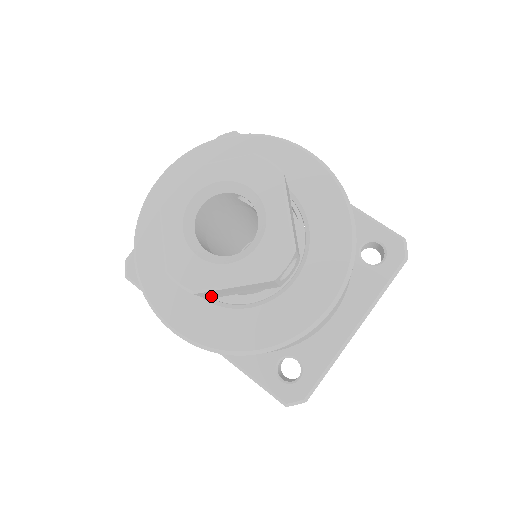
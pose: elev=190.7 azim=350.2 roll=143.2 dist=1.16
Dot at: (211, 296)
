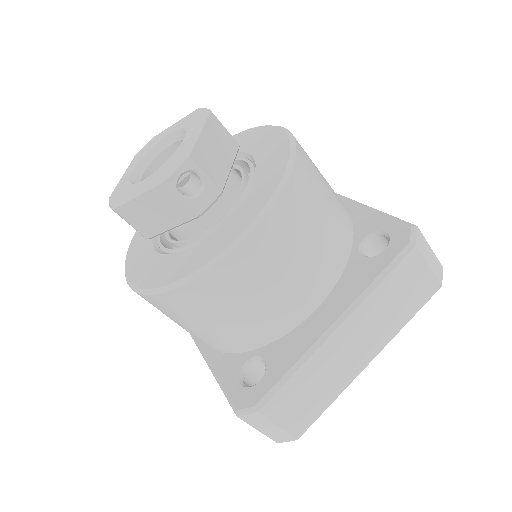
Dot at: (143, 229)
